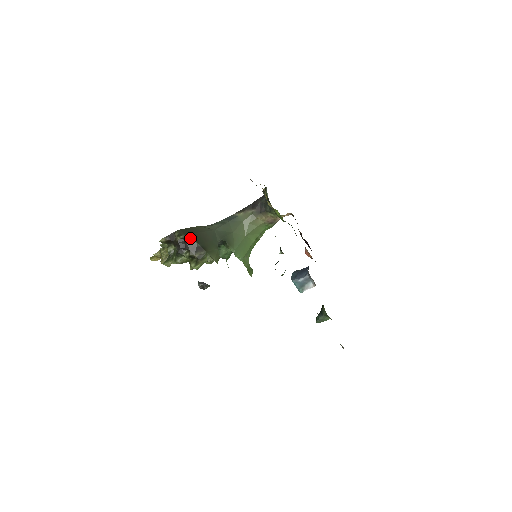
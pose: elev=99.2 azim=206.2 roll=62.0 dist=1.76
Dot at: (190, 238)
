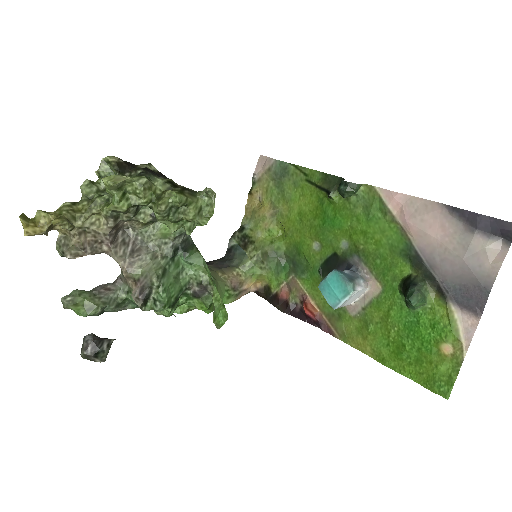
Dot at: occluded
